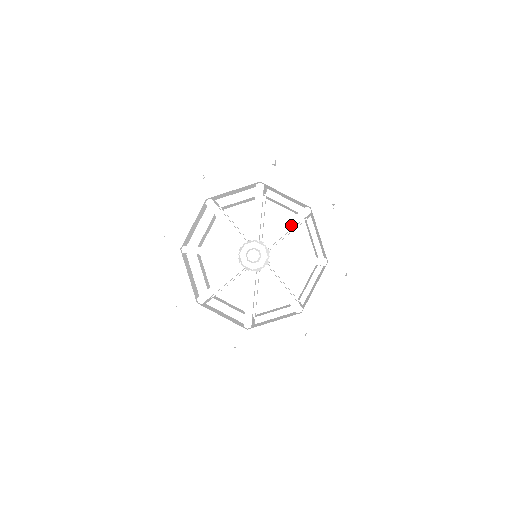
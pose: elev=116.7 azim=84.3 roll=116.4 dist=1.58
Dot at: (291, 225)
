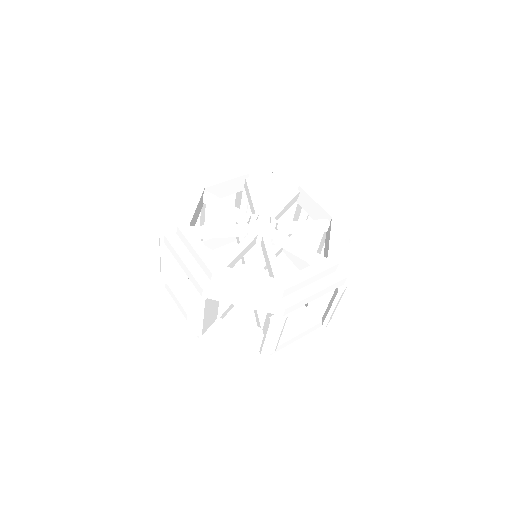
Dot at: (287, 201)
